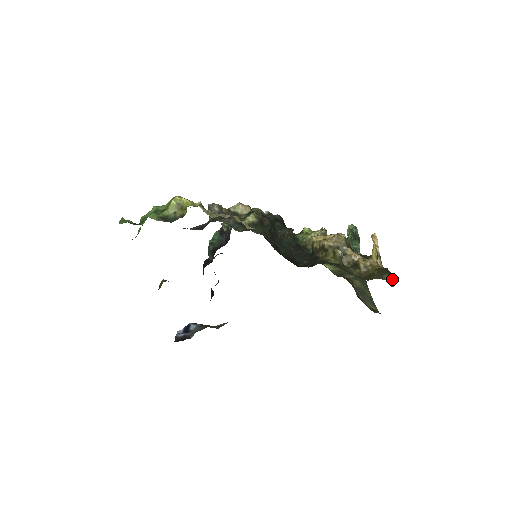
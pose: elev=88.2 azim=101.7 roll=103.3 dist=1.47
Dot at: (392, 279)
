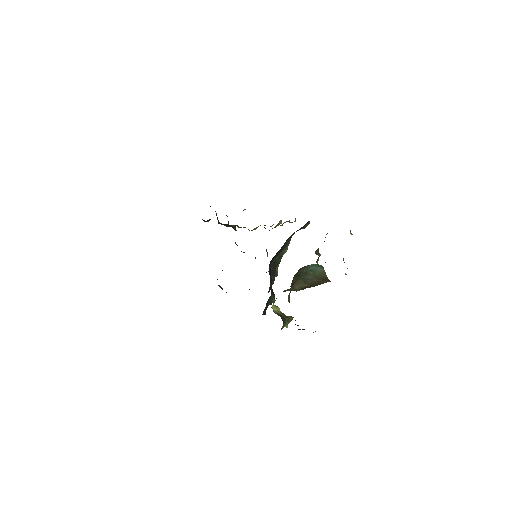
Dot at: occluded
